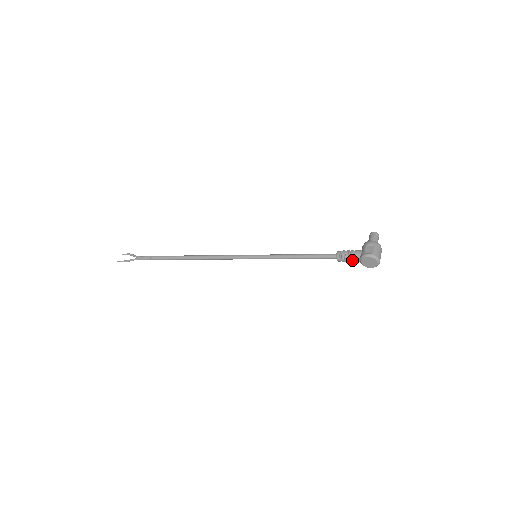
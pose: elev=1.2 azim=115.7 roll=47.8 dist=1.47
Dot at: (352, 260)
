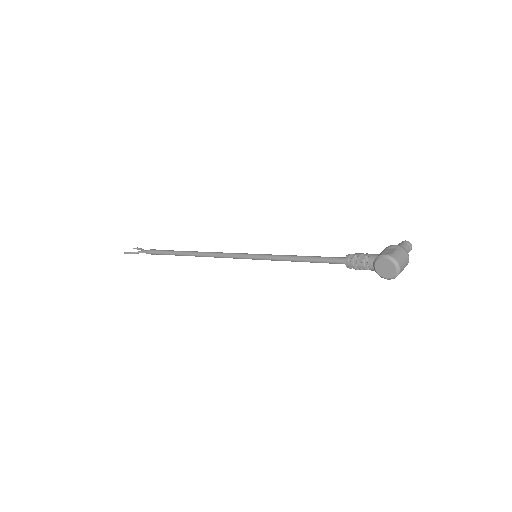
Dot at: (364, 265)
